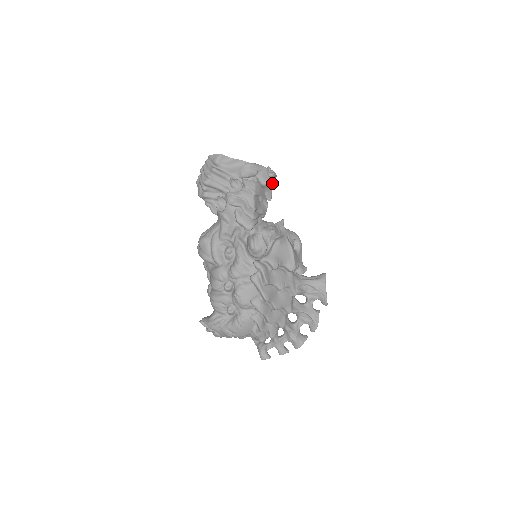
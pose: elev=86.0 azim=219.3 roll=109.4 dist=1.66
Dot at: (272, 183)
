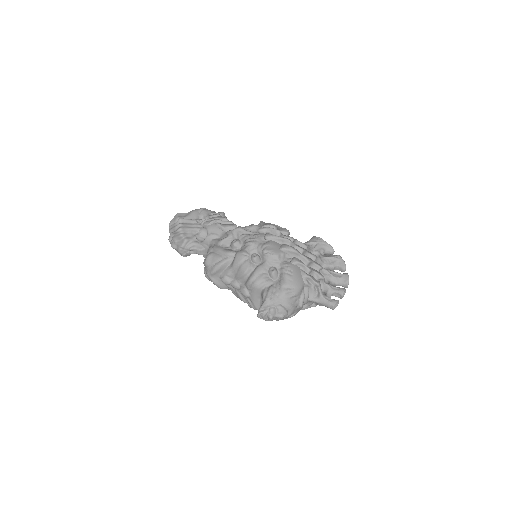
Dot at: occluded
